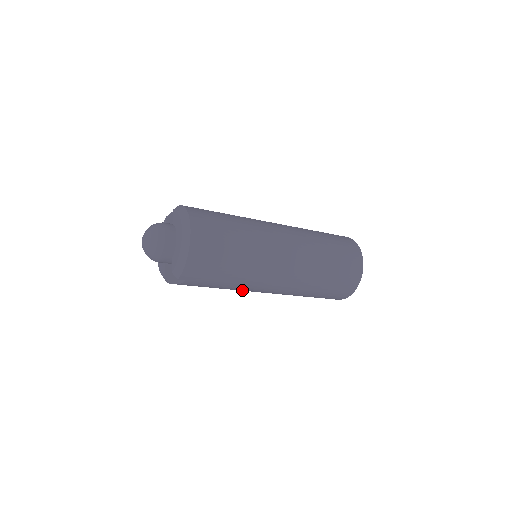
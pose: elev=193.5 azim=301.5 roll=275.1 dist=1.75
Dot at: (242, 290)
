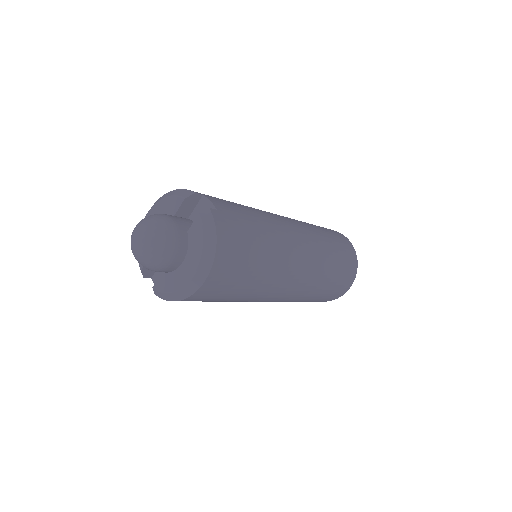
Dot at: occluded
